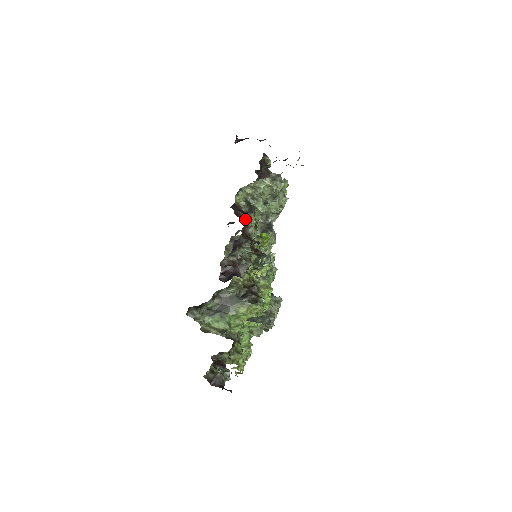
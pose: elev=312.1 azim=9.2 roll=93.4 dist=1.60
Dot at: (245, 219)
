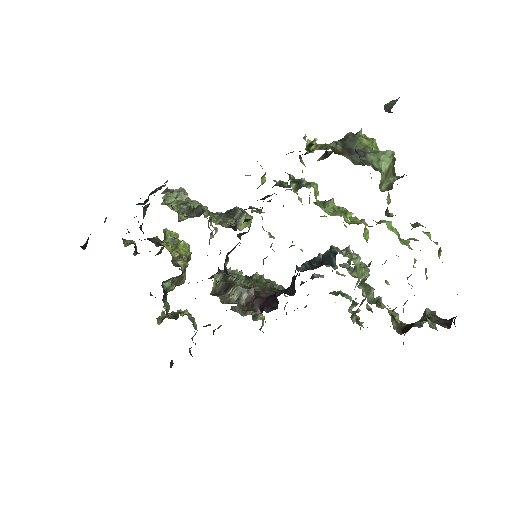
Dot at: occluded
